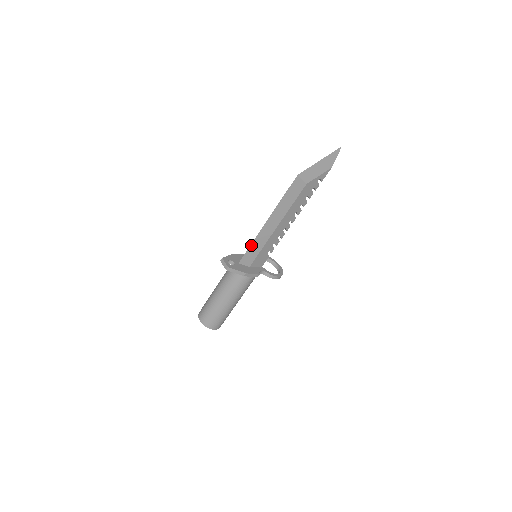
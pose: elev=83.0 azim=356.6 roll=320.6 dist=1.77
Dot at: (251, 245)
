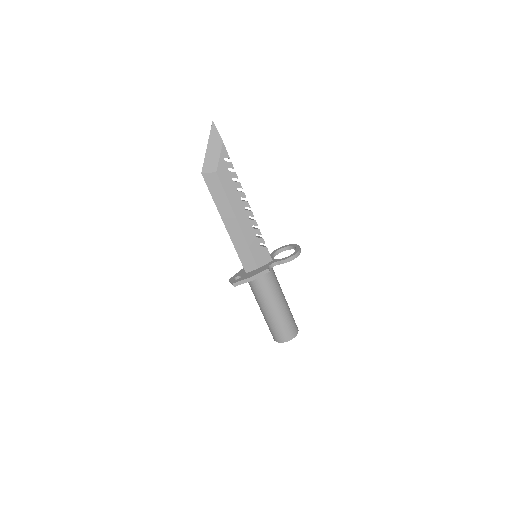
Dot at: (237, 252)
